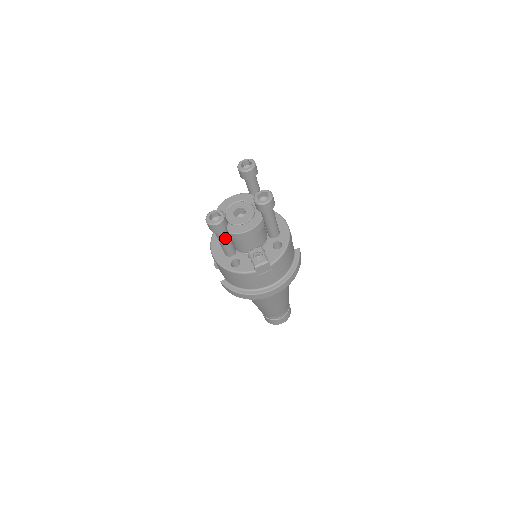
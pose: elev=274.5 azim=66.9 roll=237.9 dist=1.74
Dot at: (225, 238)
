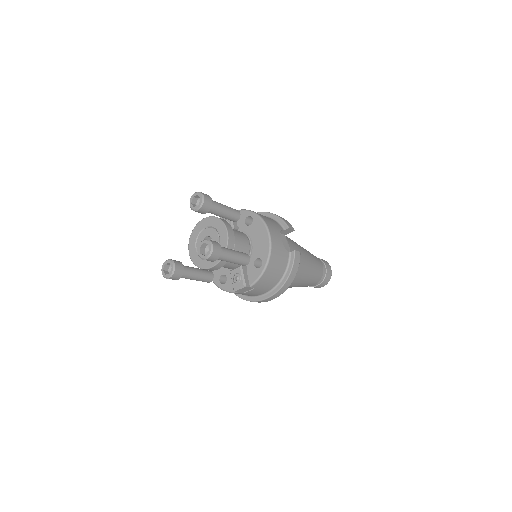
Dot at: (190, 278)
